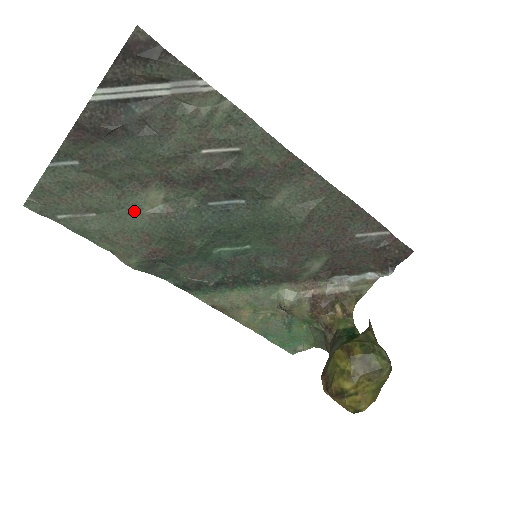
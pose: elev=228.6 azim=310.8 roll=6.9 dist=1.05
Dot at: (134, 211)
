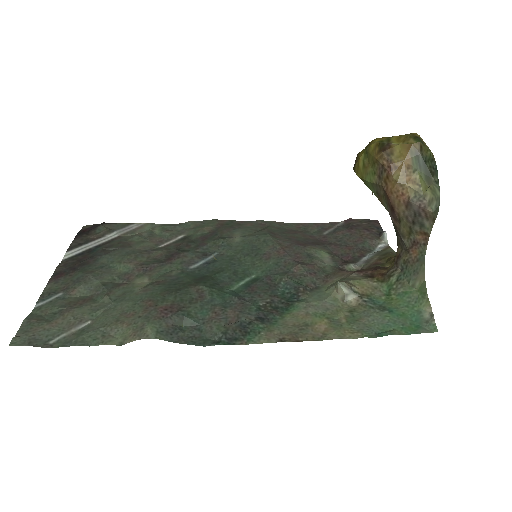
Dot at: (127, 296)
